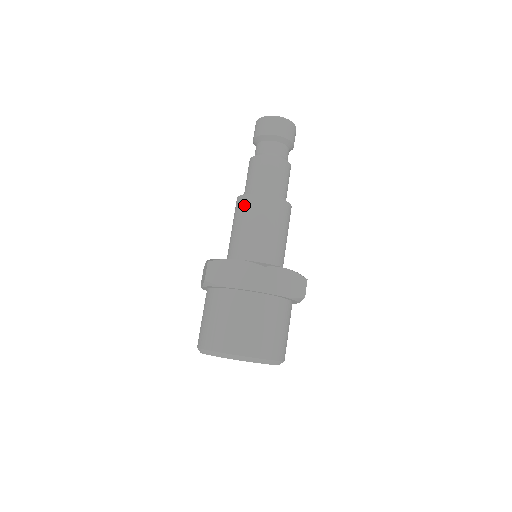
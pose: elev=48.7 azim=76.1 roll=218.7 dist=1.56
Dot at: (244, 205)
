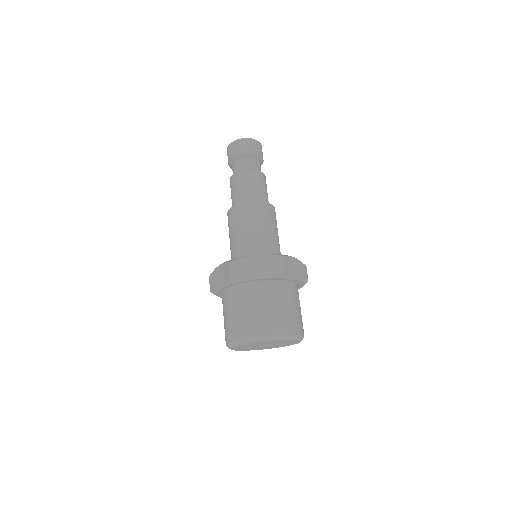
Dot at: (242, 212)
